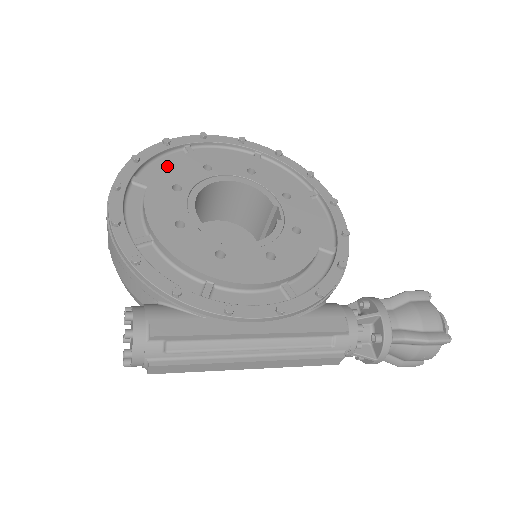
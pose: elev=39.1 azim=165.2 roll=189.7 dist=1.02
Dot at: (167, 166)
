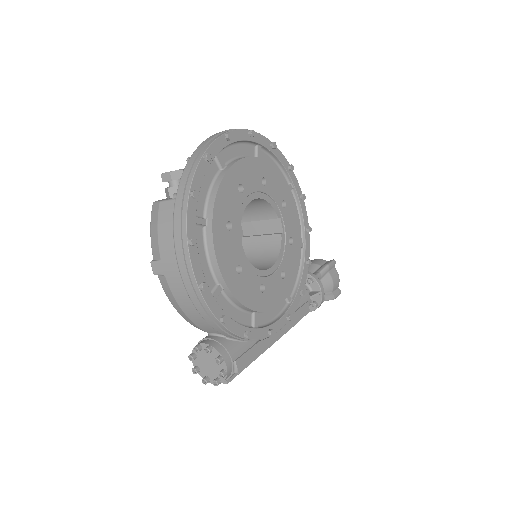
Dot at: (218, 199)
